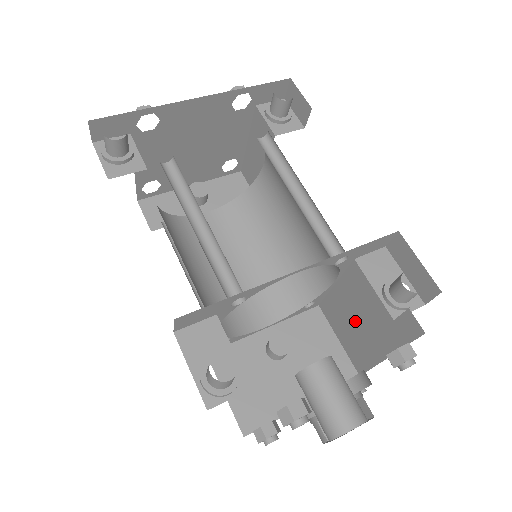
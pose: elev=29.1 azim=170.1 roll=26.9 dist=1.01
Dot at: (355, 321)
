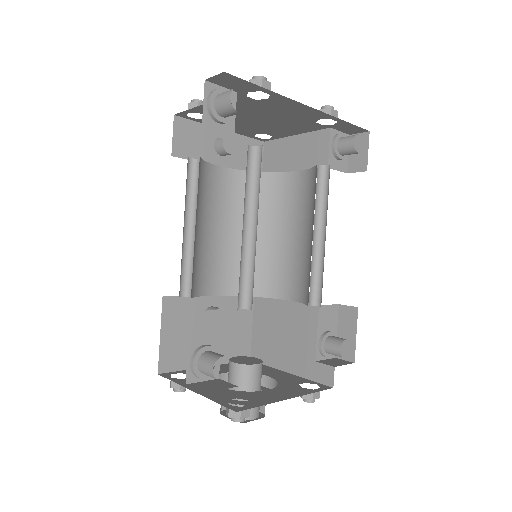
Dot at: (281, 333)
